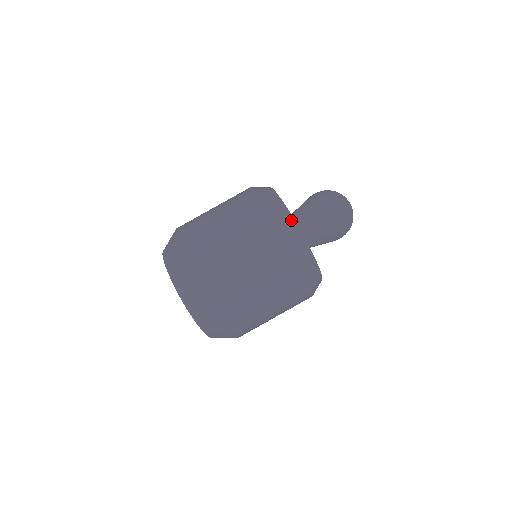
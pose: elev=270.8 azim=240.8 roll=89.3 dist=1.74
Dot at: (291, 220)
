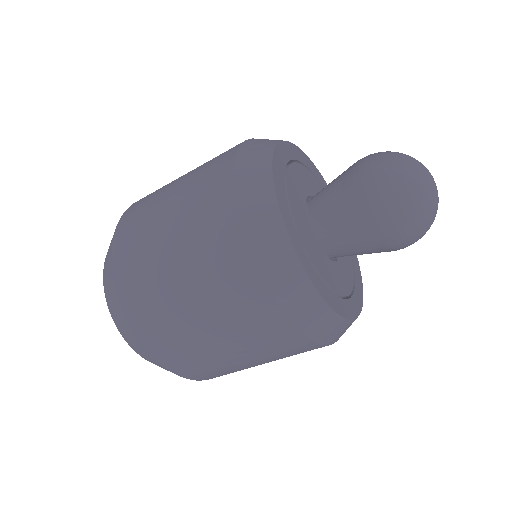
Dot at: (273, 213)
